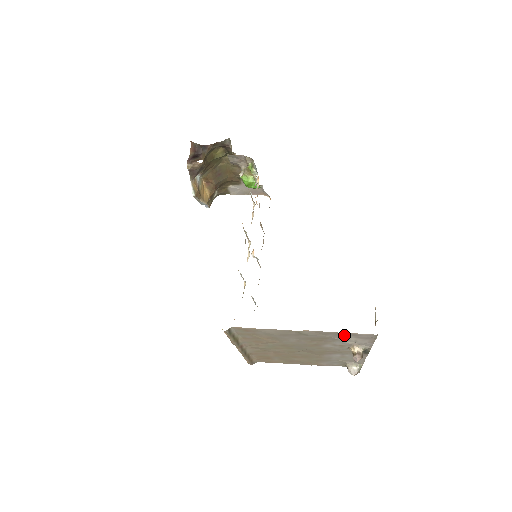
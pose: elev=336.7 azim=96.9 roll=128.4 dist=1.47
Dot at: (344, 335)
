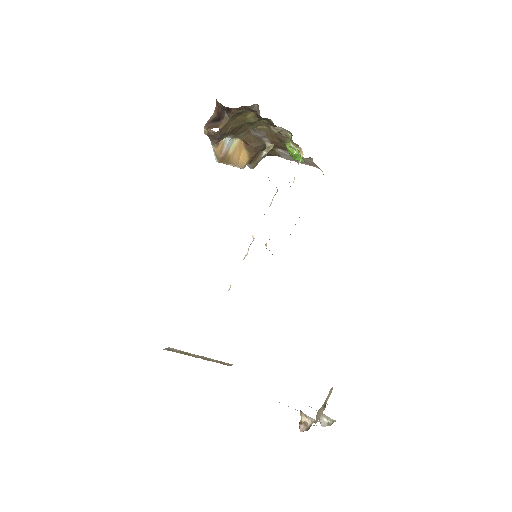
Dot at: occluded
